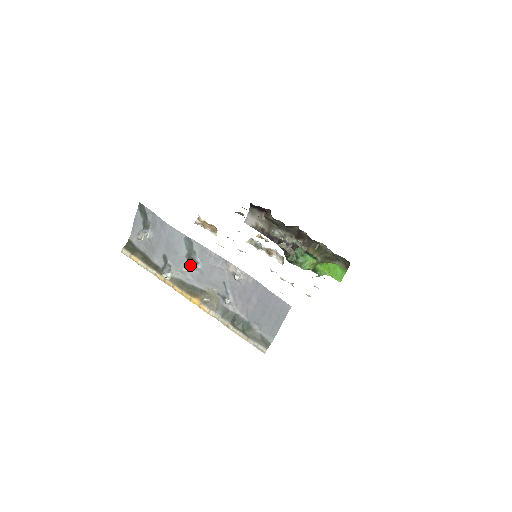
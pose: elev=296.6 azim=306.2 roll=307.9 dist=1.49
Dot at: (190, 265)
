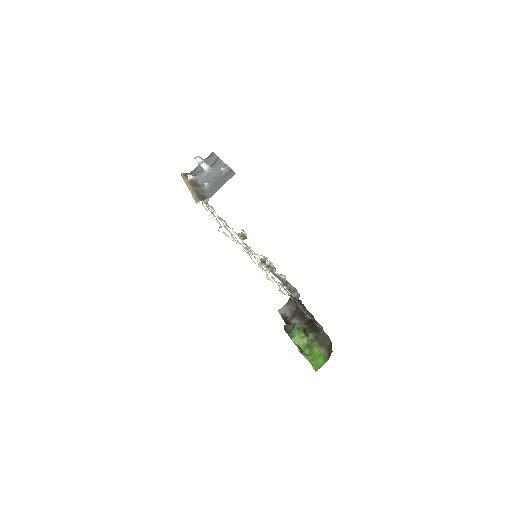
Dot at: (206, 163)
